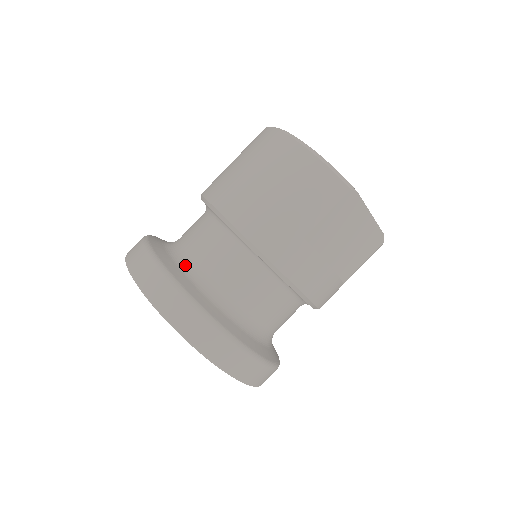
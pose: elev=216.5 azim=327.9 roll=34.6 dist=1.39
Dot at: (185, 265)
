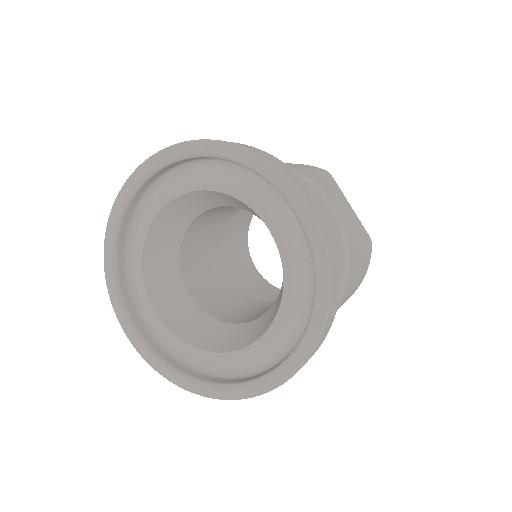
Dot at: occluded
